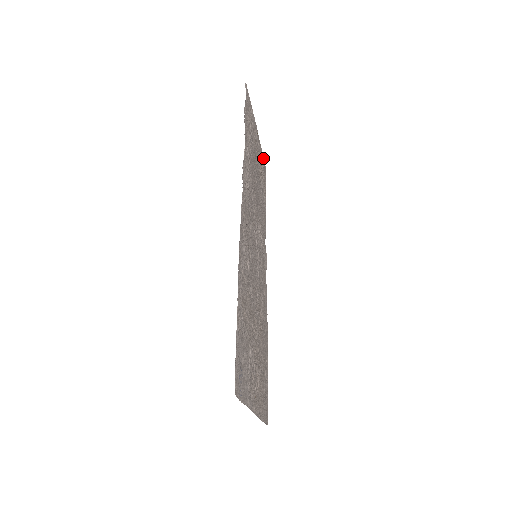
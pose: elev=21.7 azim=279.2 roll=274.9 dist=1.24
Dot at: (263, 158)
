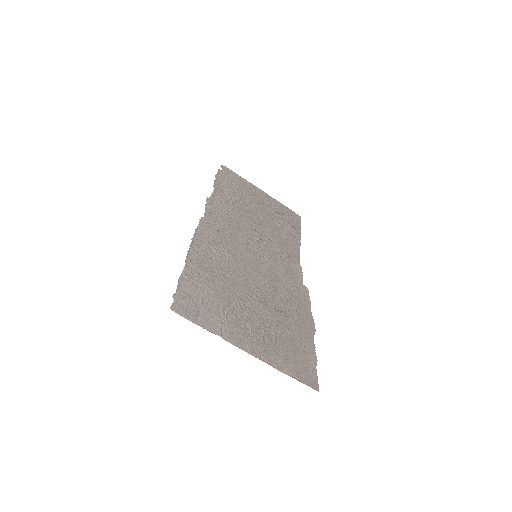
Dot at: (288, 209)
